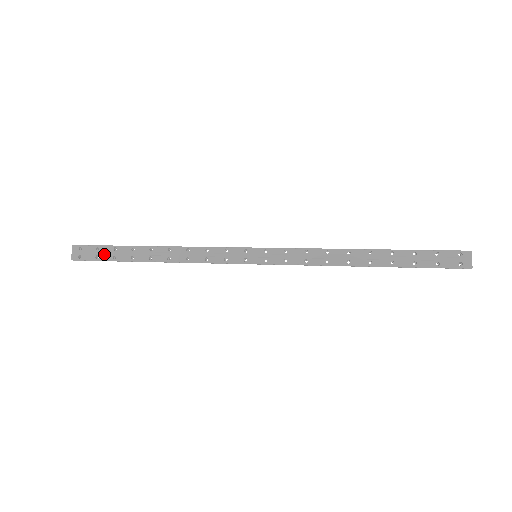
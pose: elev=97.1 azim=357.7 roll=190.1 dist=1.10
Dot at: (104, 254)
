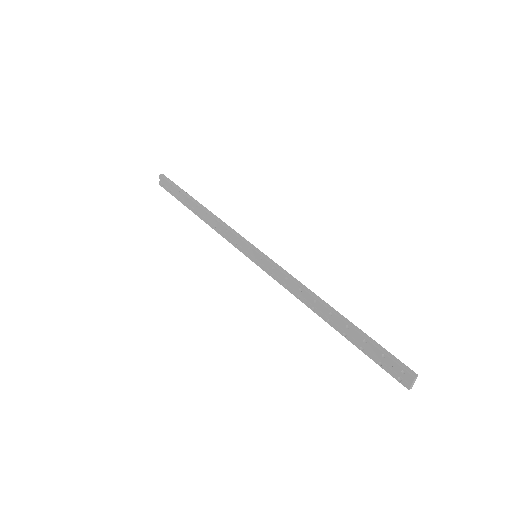
Dot at: (174, 193)
